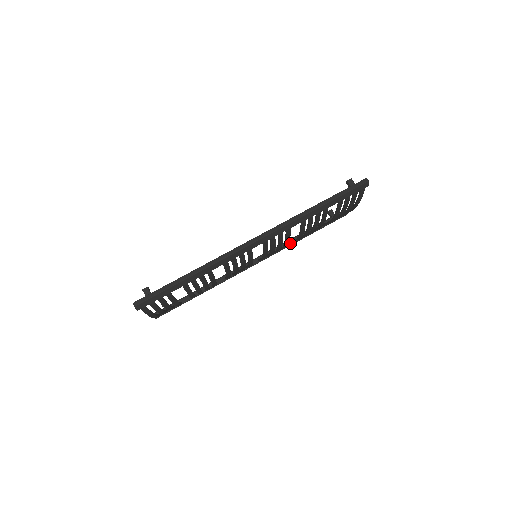
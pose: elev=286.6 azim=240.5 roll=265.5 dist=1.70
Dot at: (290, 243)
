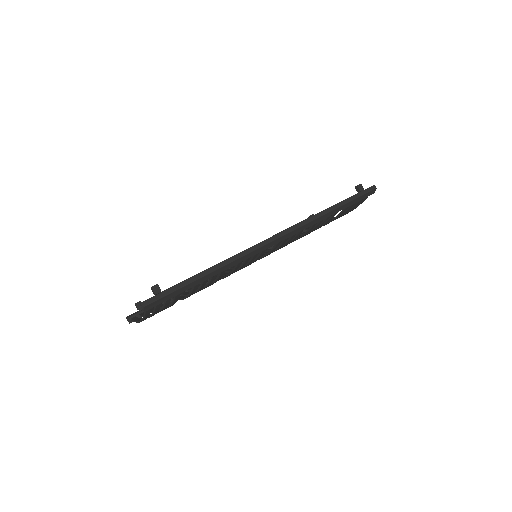
Dot at: occluded
